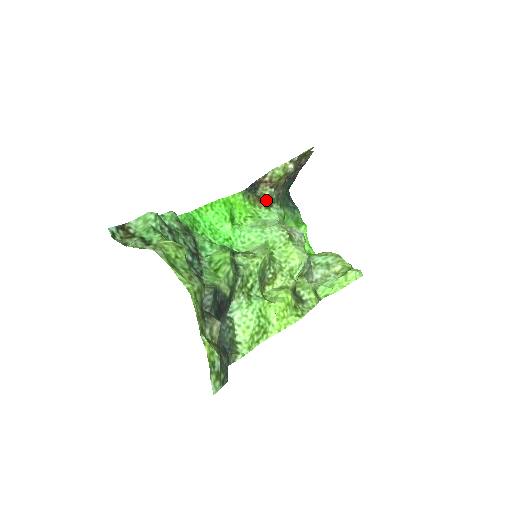
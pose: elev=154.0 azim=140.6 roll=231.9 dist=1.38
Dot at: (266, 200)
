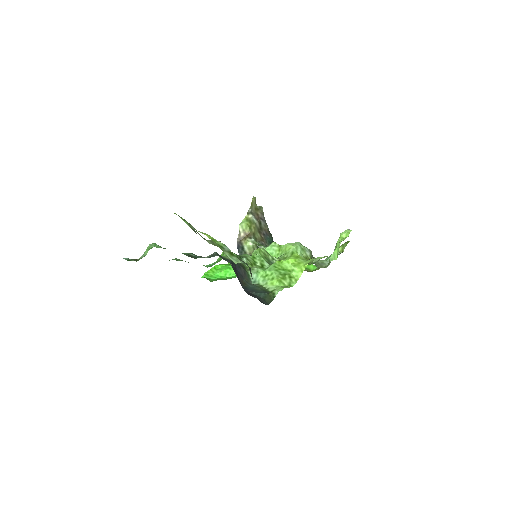
Dot at: occluded
